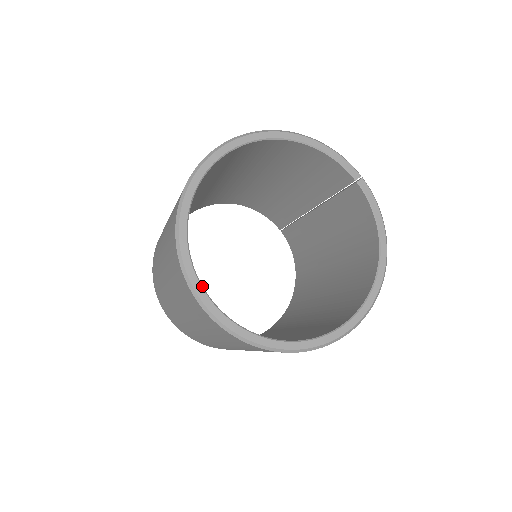
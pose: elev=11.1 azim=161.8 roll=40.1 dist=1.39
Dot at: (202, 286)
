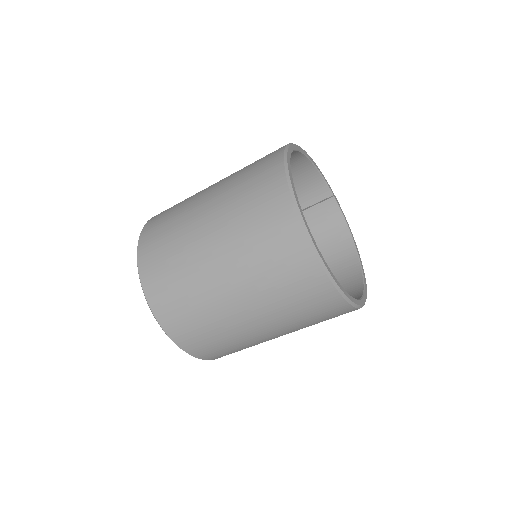
Dot at: (318, 249)
